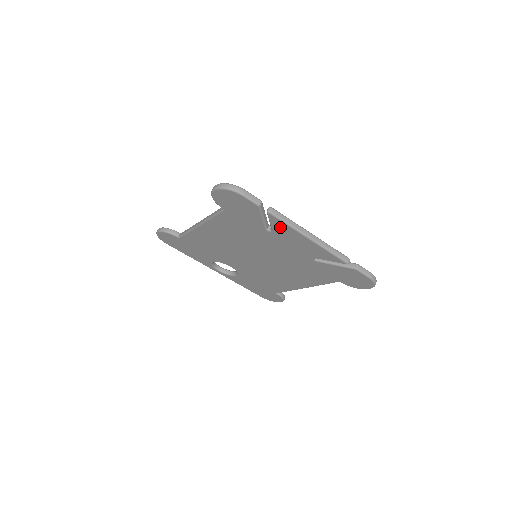
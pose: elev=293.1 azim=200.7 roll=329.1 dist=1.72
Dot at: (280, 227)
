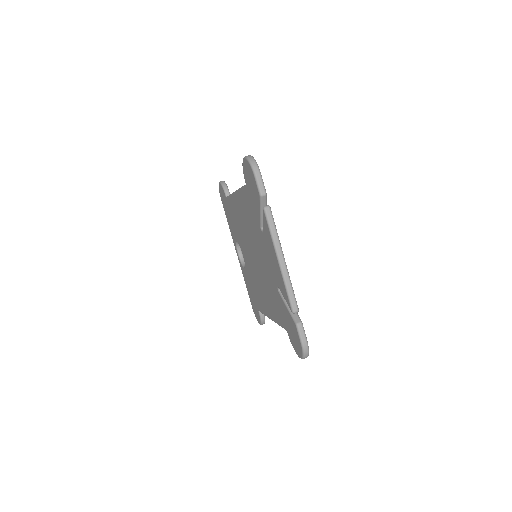
Dot at: (267, 231)
